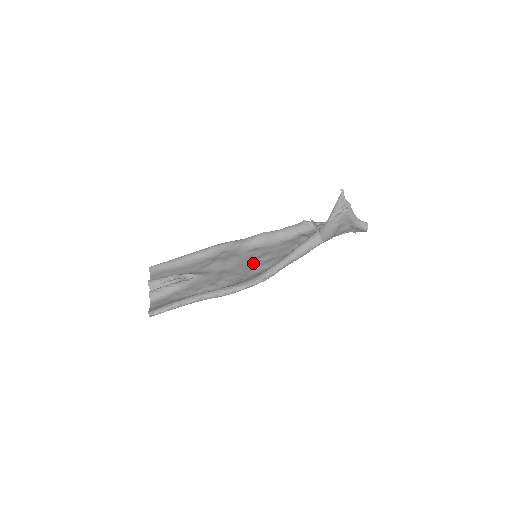
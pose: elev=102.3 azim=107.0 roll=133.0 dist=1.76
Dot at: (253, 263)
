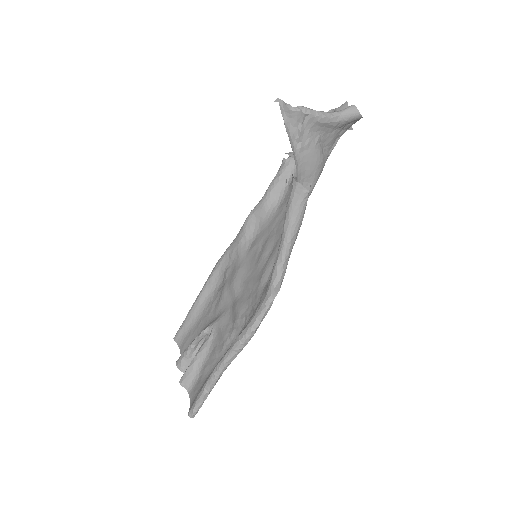
Dot at: (258, 268)
